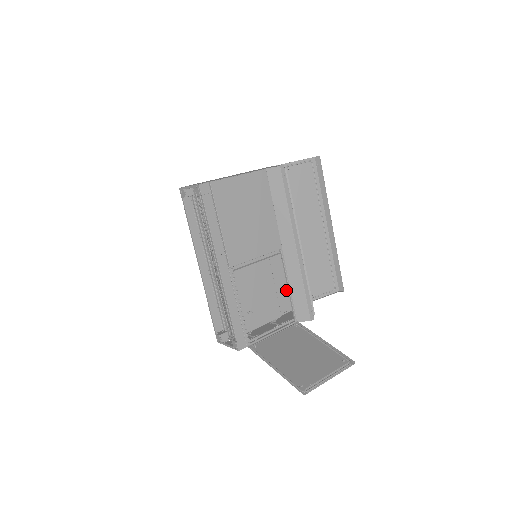
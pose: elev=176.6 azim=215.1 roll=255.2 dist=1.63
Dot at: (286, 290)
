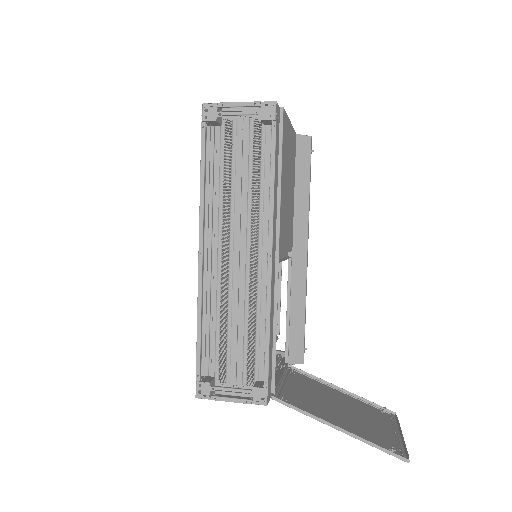
Dot at: occluded
